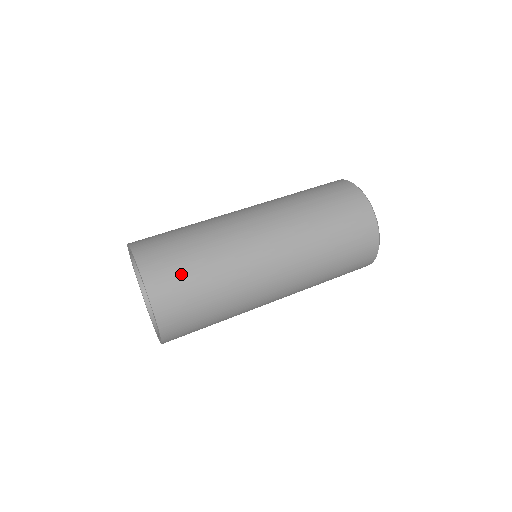
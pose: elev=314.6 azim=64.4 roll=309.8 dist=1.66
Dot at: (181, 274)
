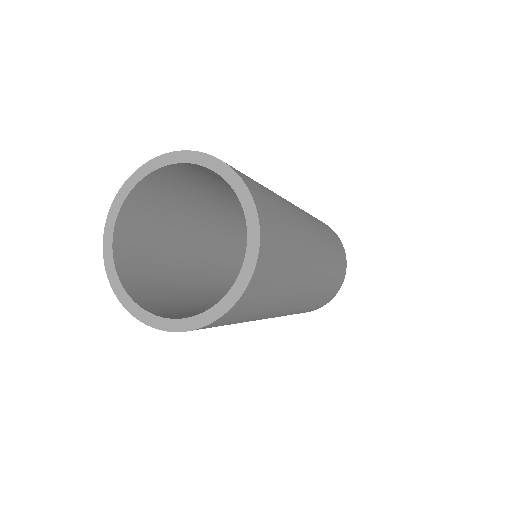
Dot at: (274, 208)
